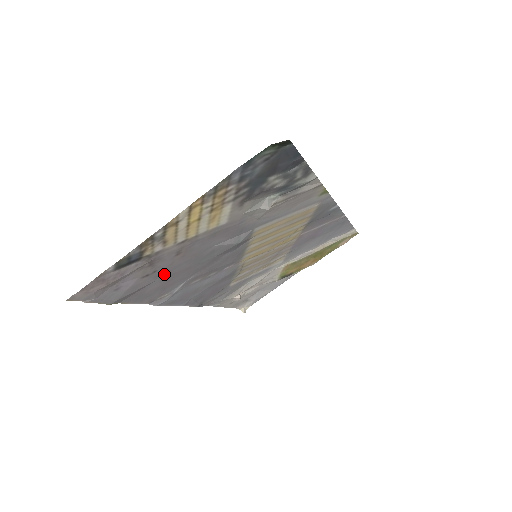
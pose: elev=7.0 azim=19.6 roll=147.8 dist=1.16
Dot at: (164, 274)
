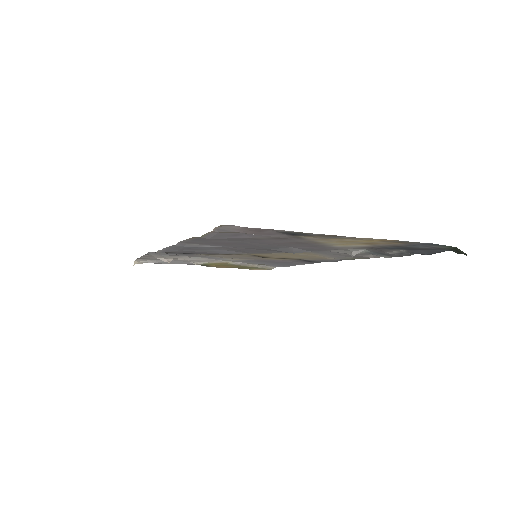
Dot at: (249, 241)
